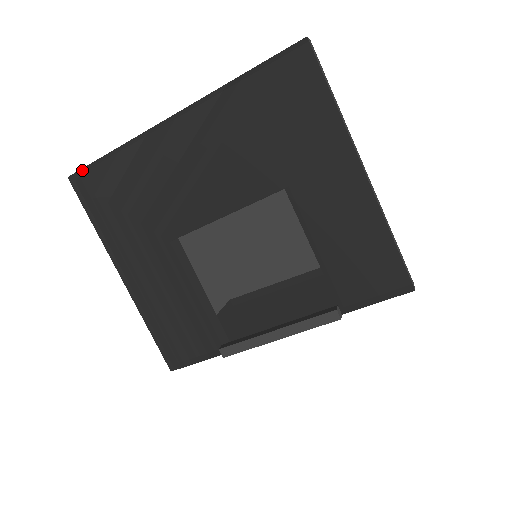
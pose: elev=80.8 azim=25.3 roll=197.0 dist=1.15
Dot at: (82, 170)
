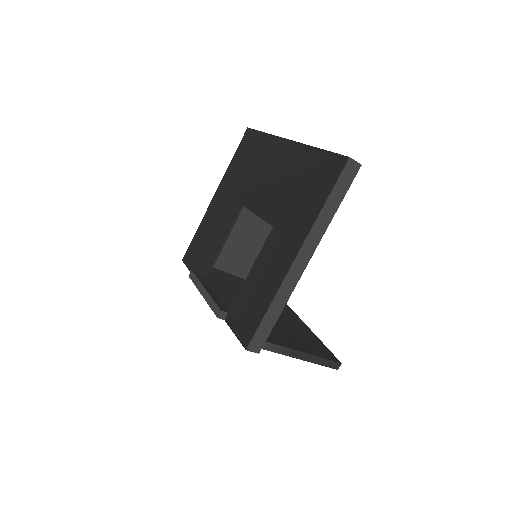
Dot at: (252, 130)
